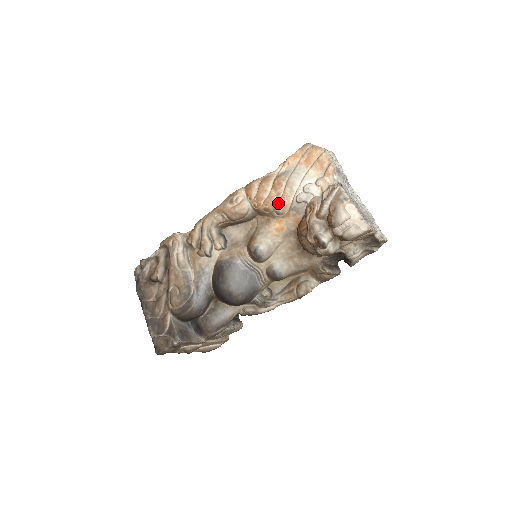
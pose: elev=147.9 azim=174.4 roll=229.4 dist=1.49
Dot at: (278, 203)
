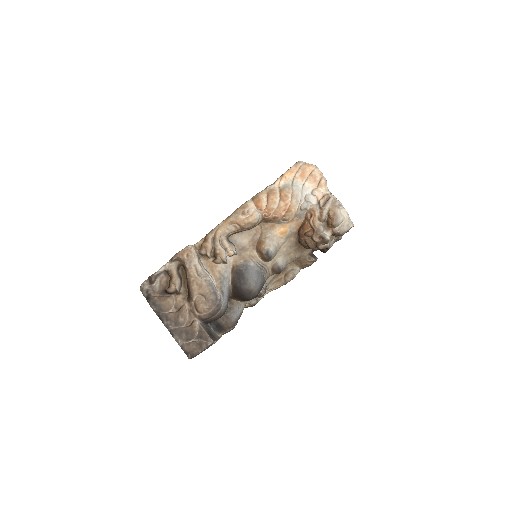
Dot at: (286, 212)
